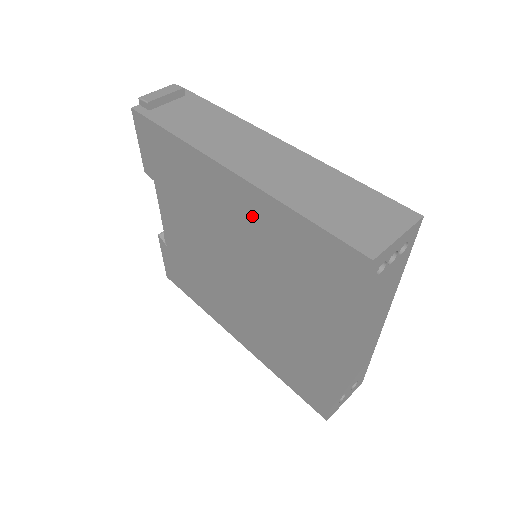
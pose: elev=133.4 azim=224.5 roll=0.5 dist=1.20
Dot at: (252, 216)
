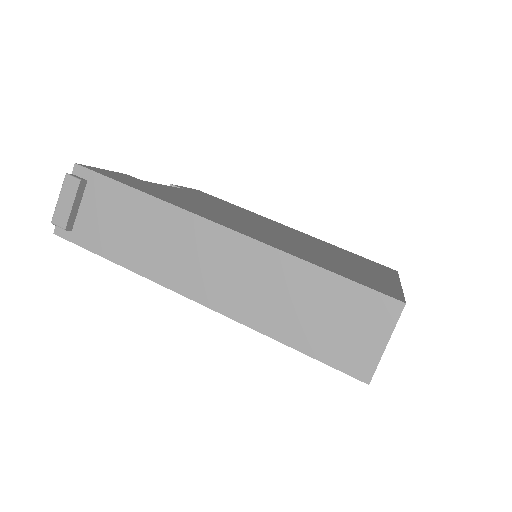
Dot at: occluded
